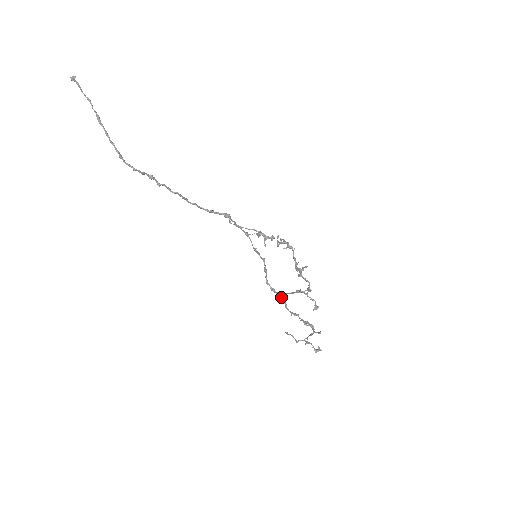
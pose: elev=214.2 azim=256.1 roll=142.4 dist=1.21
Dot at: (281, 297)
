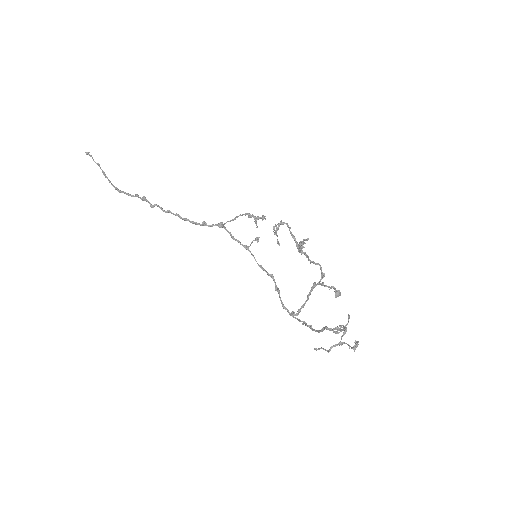
Dot at: (304, 321)
